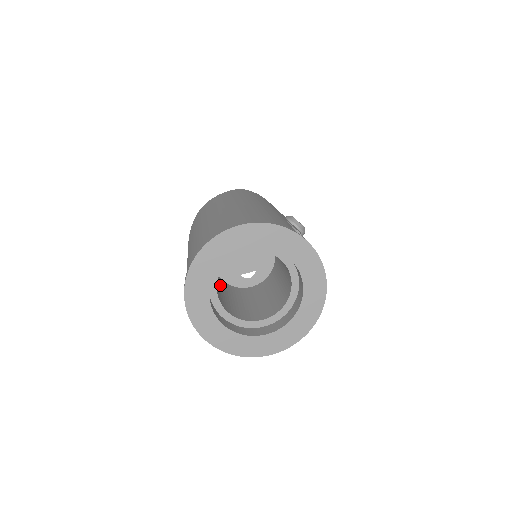
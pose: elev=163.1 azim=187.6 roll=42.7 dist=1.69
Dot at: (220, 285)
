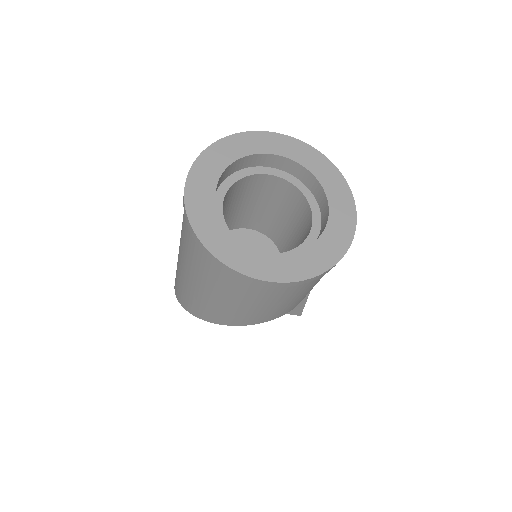
Dot at: occluded
